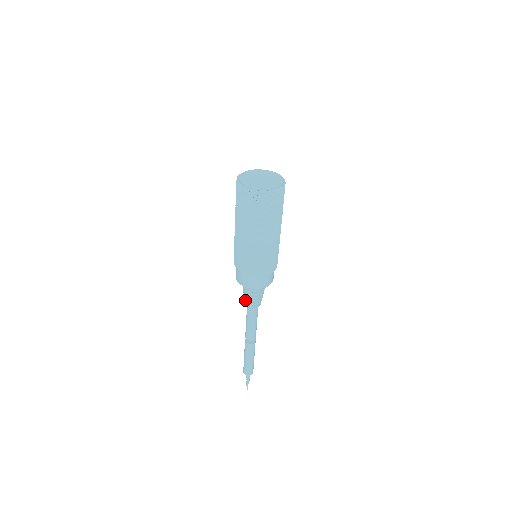
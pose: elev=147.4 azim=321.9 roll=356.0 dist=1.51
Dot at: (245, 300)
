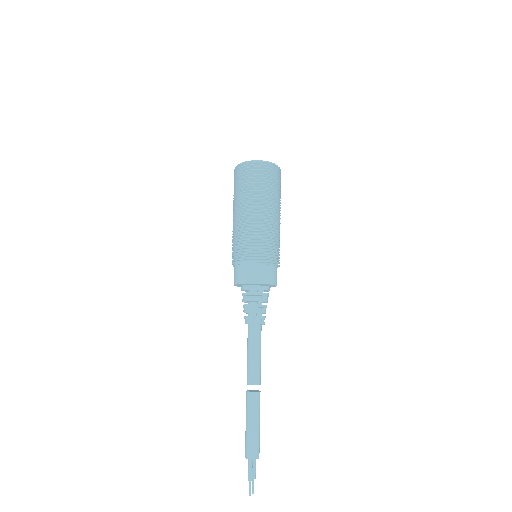
Dot at: (244, 316)
